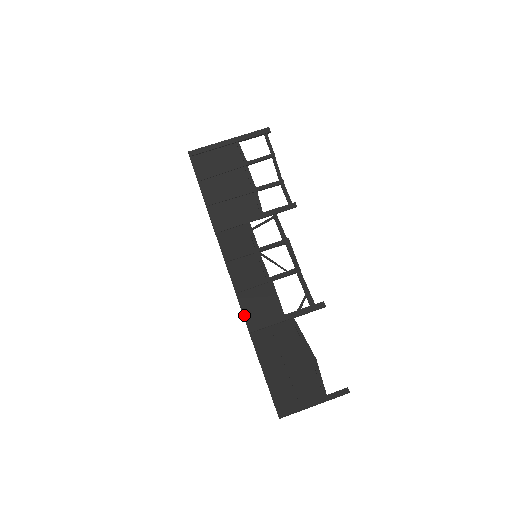
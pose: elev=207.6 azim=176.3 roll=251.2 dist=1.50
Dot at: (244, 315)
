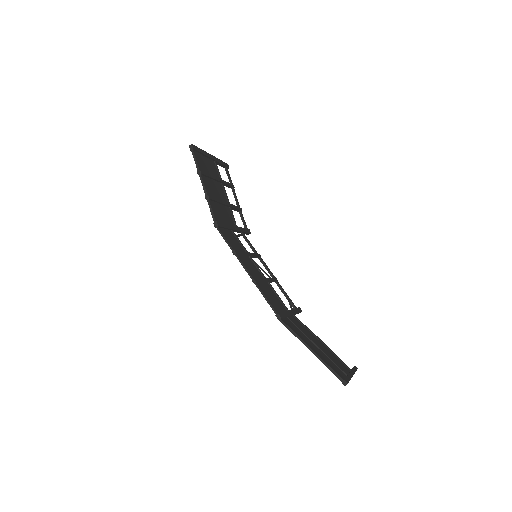
Dot at: (270, 302)
